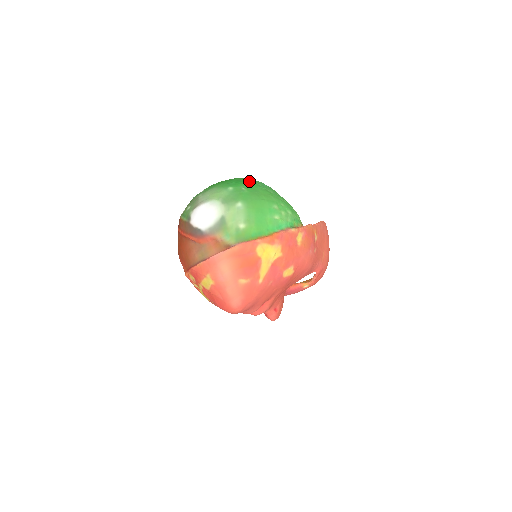
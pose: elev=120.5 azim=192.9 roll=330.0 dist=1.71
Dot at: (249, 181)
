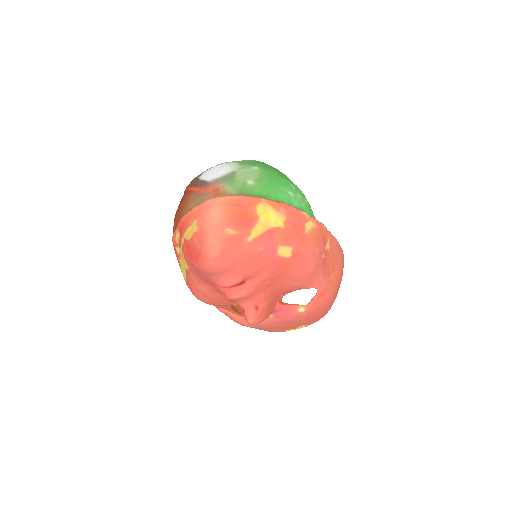
Dot at: occluded
